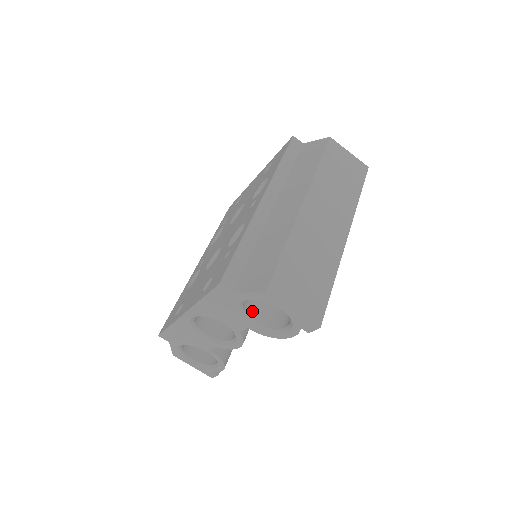
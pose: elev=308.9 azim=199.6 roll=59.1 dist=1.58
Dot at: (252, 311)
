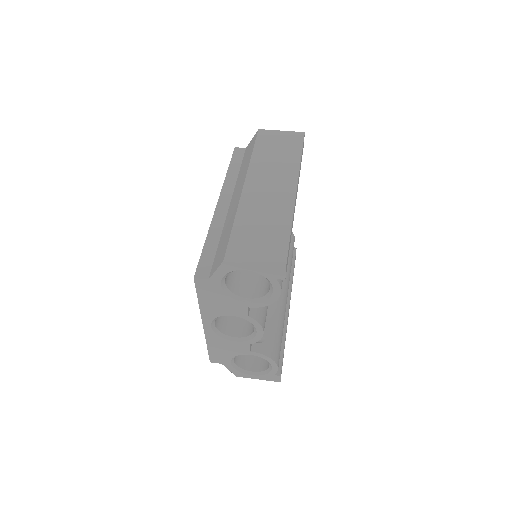
Dot at: (243, 291)
